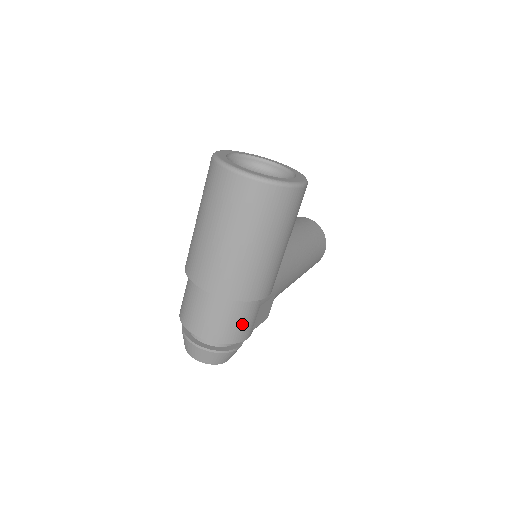
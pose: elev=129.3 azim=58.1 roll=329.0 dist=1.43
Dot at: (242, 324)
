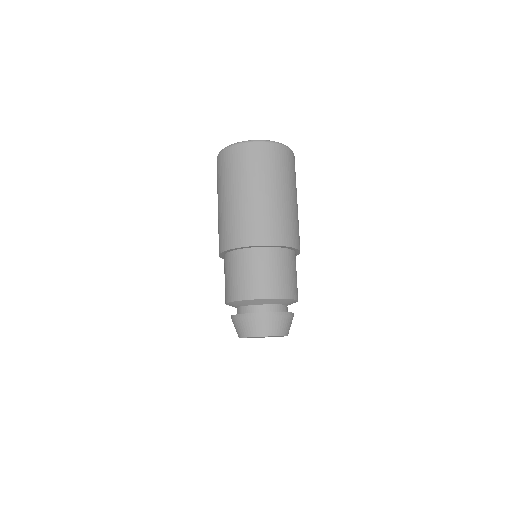
Dot at: (295, 278)
